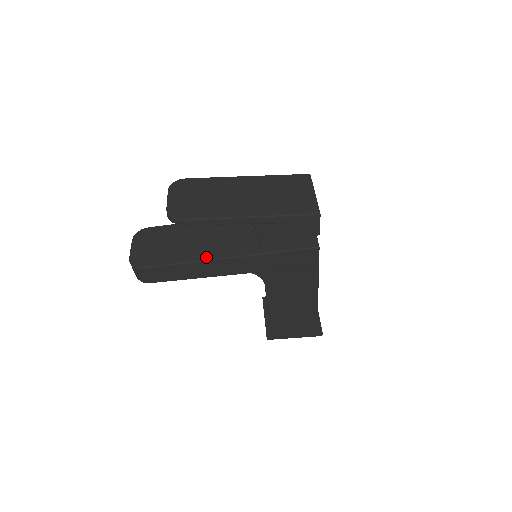
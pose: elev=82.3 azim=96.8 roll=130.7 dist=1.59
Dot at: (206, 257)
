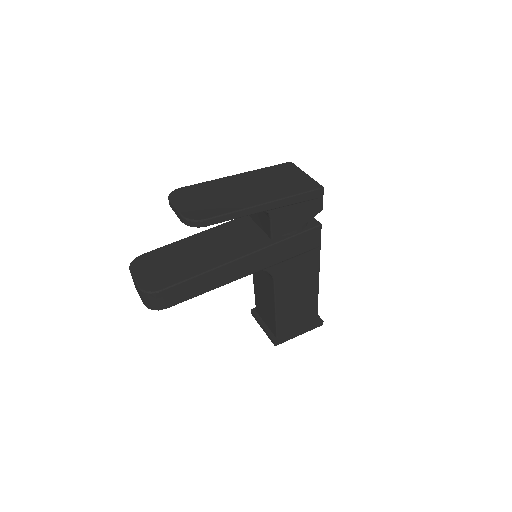
Dot at: (221, 262)
